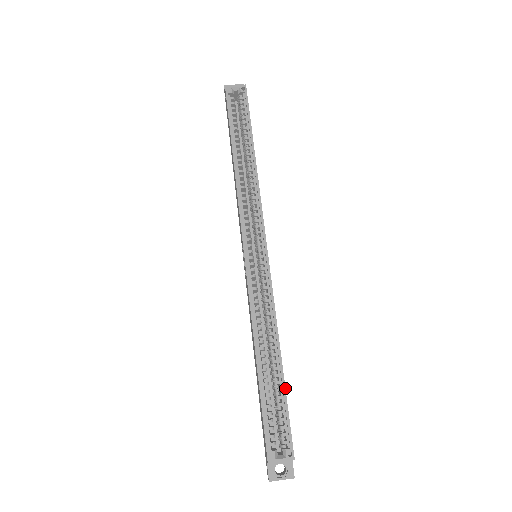
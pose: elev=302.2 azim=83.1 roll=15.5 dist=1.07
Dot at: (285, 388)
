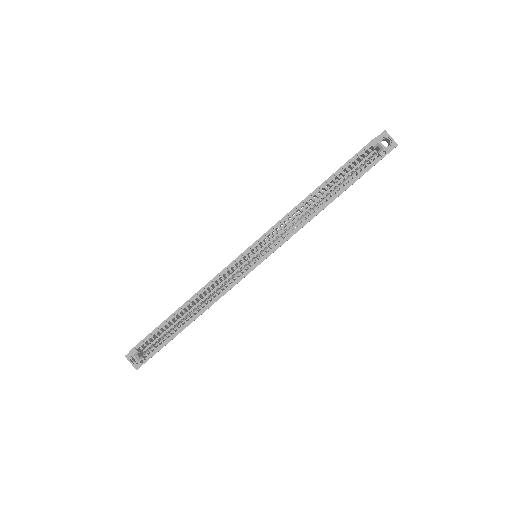
Dot at: occluded
